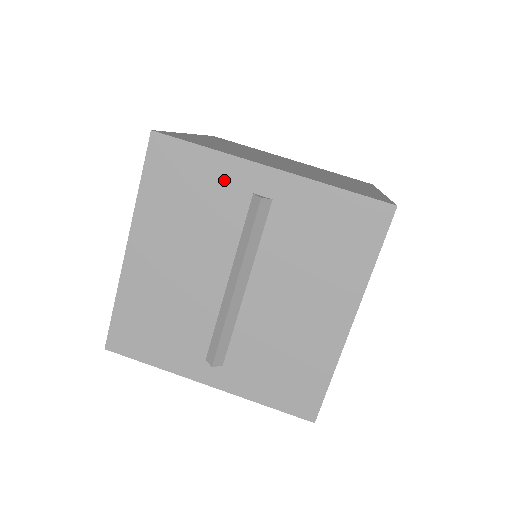
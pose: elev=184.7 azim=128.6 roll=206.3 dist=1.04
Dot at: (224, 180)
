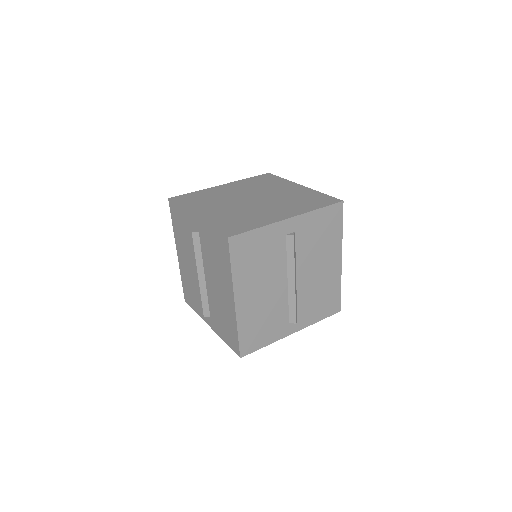
Dot at: (187, 222)
